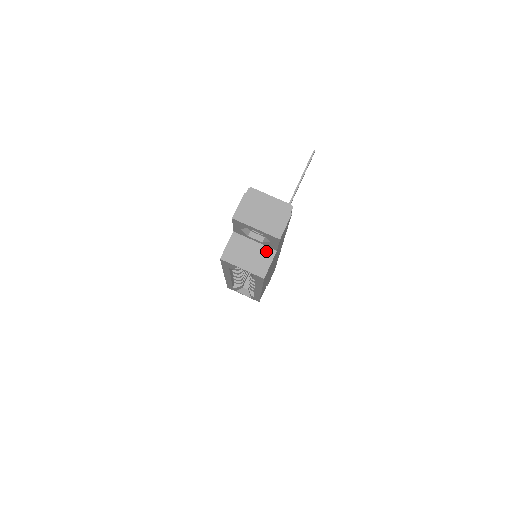
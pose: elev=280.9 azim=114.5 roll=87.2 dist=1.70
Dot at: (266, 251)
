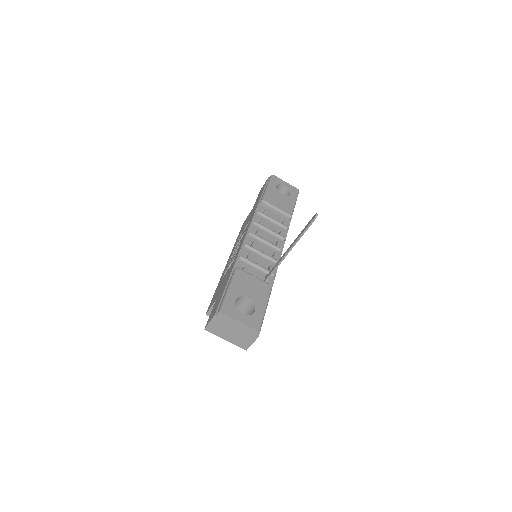
Dot at: occluded
